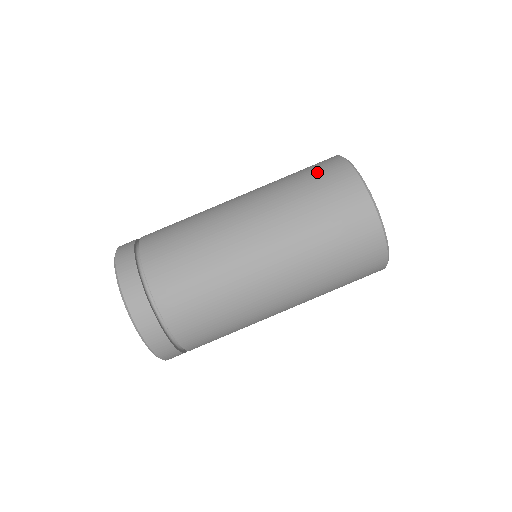
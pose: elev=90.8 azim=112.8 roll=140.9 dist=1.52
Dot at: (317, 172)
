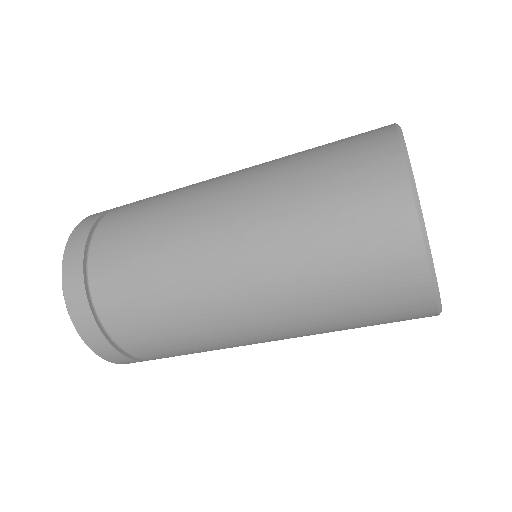
Dot at: (375, 288)
